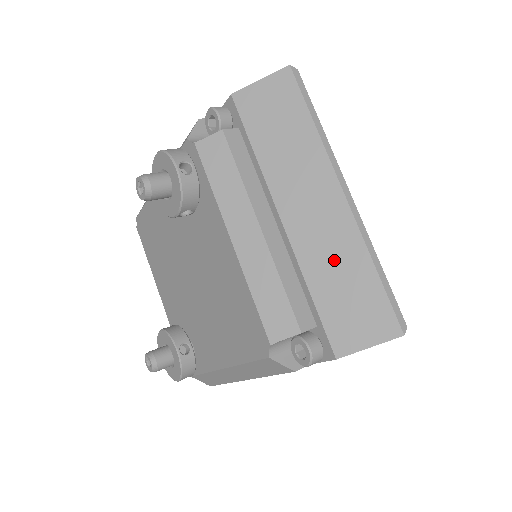
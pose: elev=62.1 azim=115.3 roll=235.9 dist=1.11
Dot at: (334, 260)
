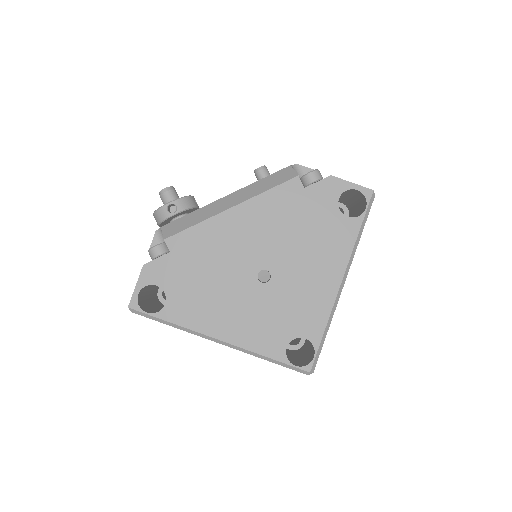
Dot at: occluded
